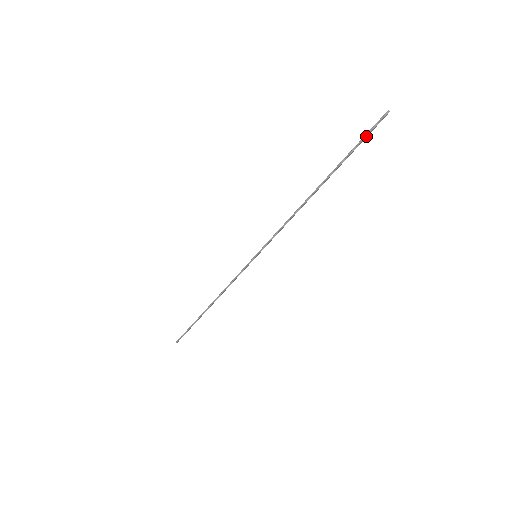
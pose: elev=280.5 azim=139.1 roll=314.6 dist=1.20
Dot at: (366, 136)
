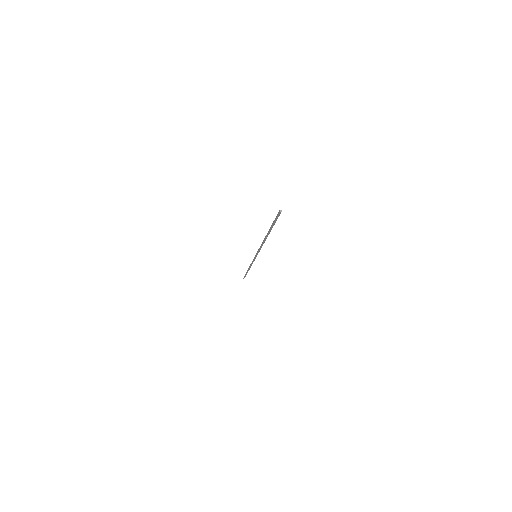
Dot at: (275, 219)
